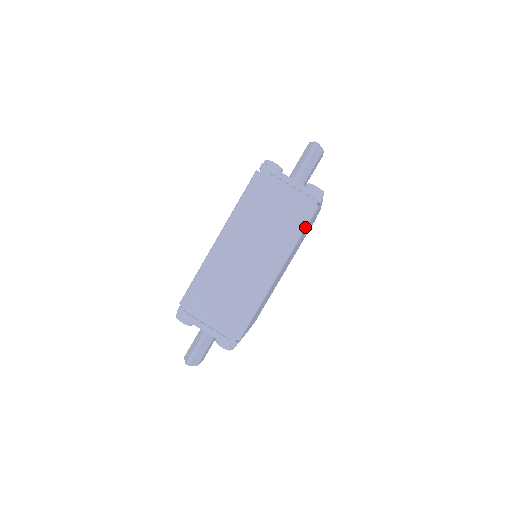
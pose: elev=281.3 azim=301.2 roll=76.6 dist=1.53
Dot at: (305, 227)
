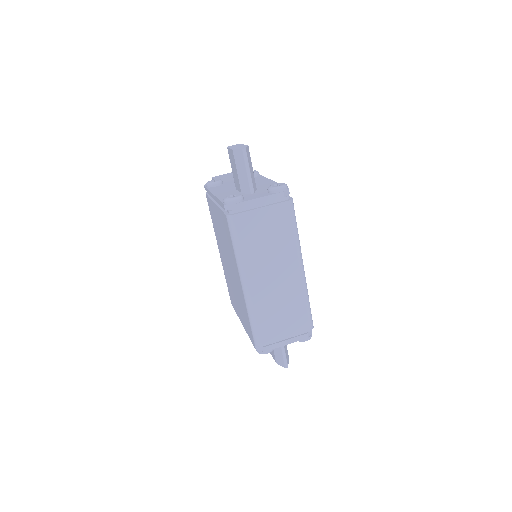
Dot at: occluded
